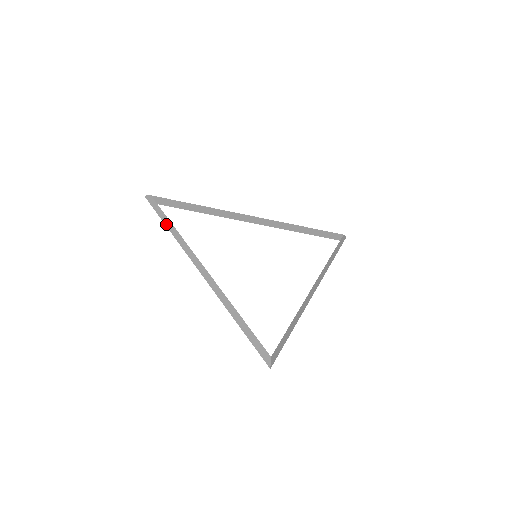
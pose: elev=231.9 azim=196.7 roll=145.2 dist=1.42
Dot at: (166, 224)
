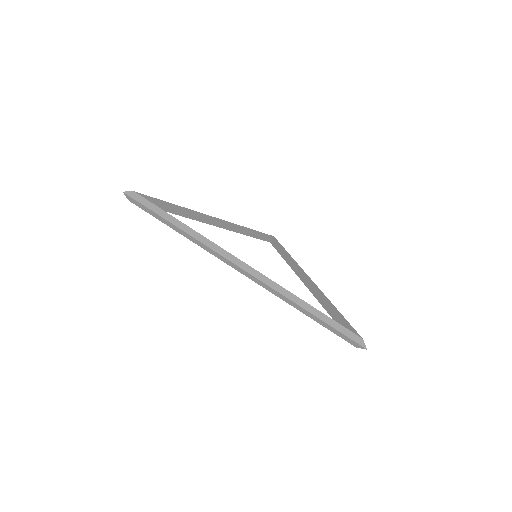
Dot at: (176, 224)
